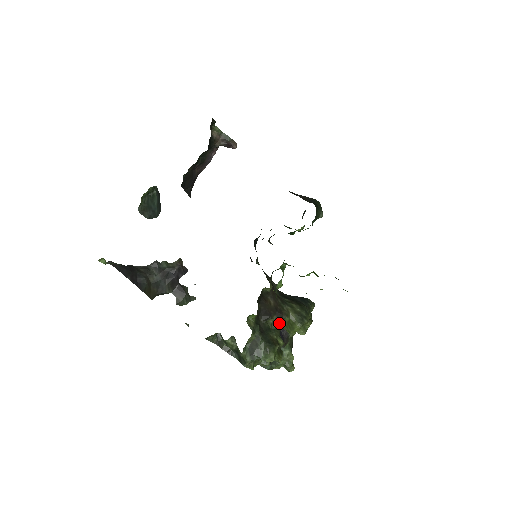
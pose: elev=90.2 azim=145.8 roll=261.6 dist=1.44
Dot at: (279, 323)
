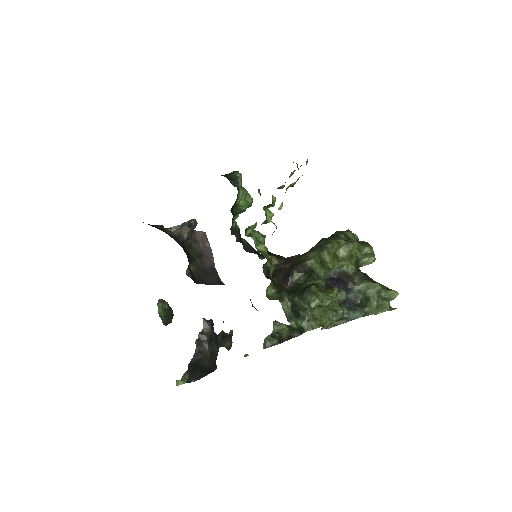
Dot at: (306, 272)
